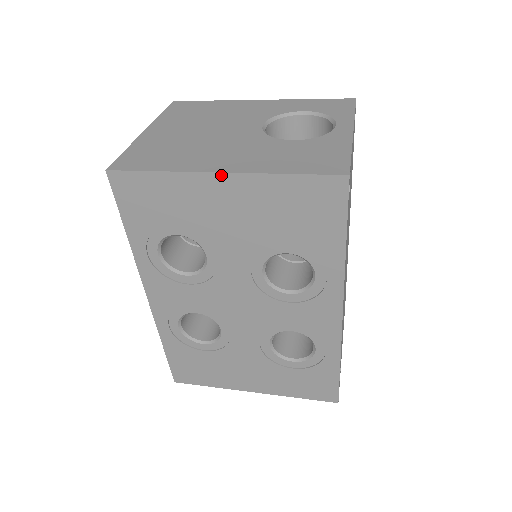
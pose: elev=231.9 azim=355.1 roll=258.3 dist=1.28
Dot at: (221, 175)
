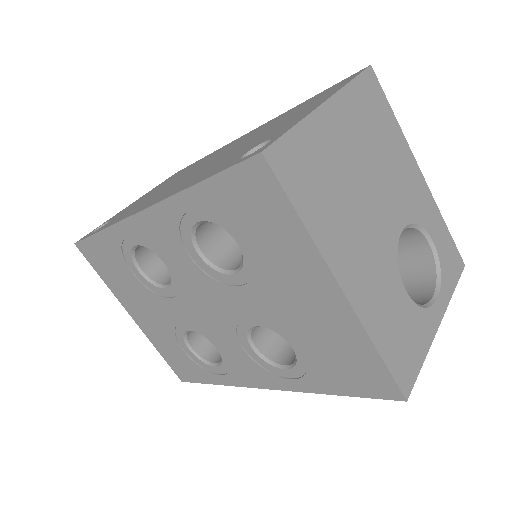
Dot at: (339, 290)
